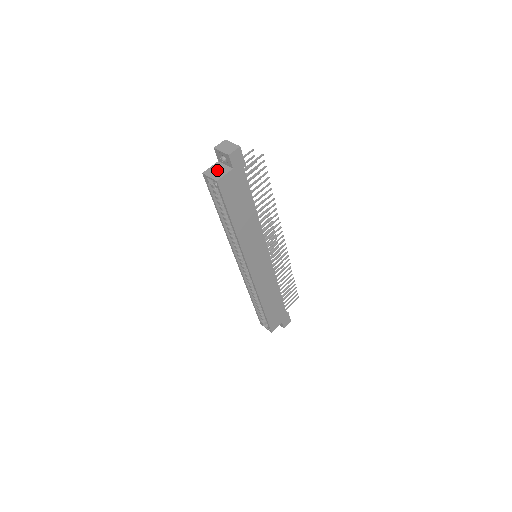
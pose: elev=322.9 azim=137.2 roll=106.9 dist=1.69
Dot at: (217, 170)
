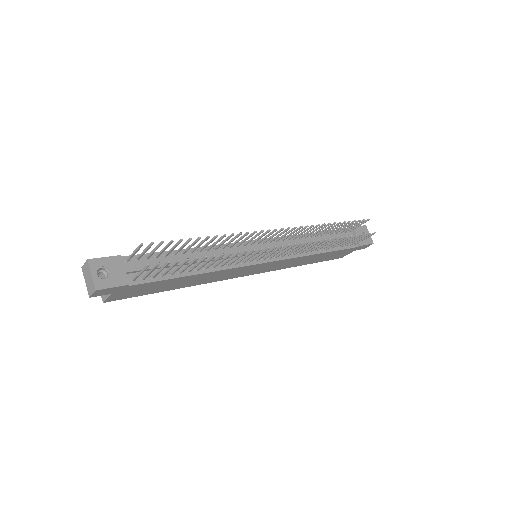
Dot at: occluded
